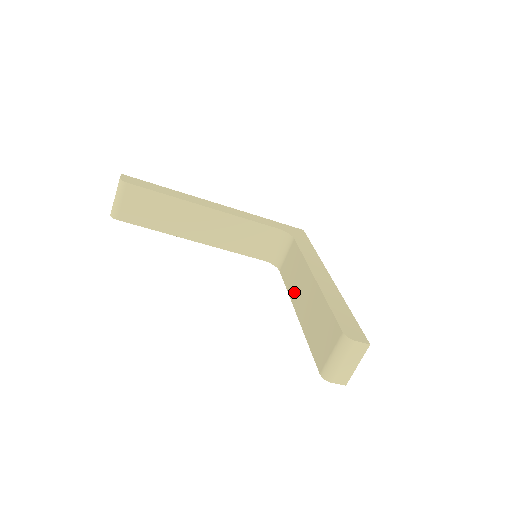
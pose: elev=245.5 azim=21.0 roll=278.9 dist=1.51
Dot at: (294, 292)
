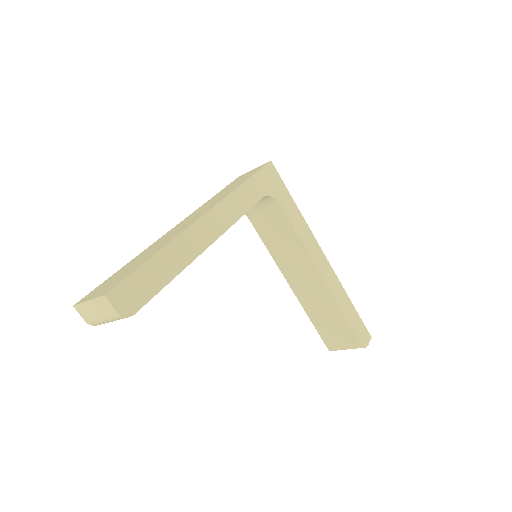
Dot at: (285, 266)
